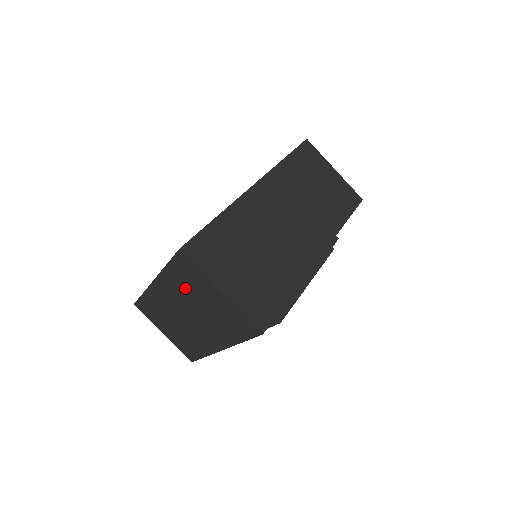
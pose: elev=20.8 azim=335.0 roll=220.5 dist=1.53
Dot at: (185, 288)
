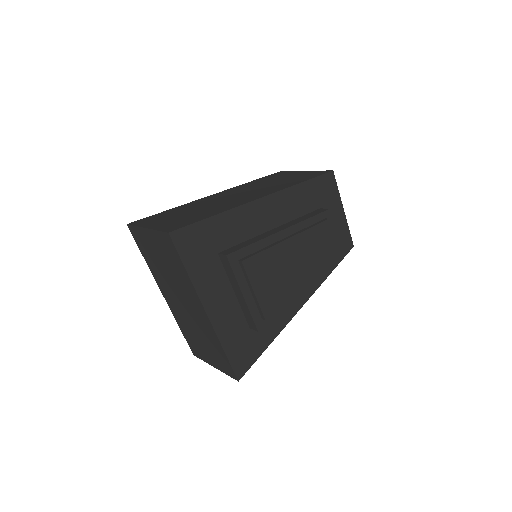
Dot at: (156, 265)
